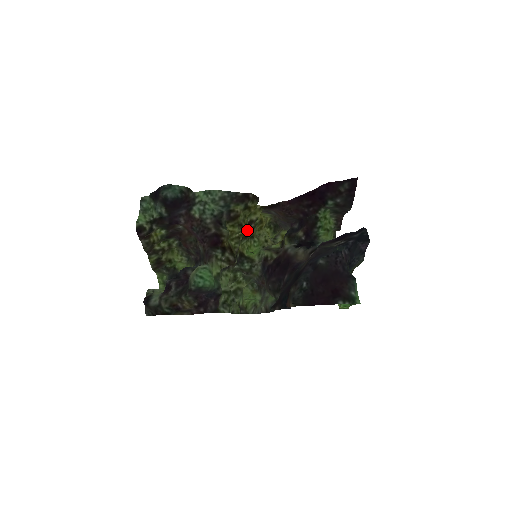
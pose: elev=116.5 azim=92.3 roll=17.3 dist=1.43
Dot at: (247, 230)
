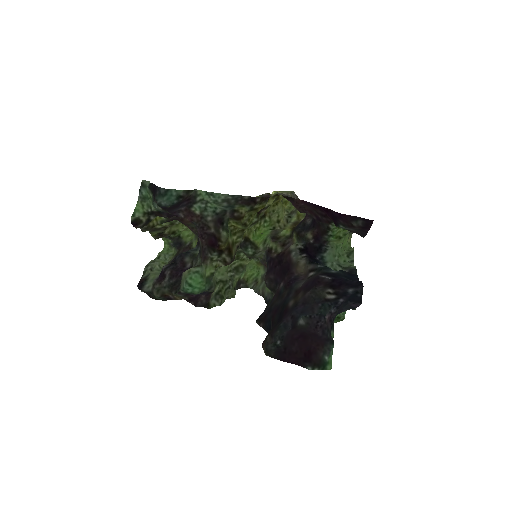
Dot at: (256, 217)
